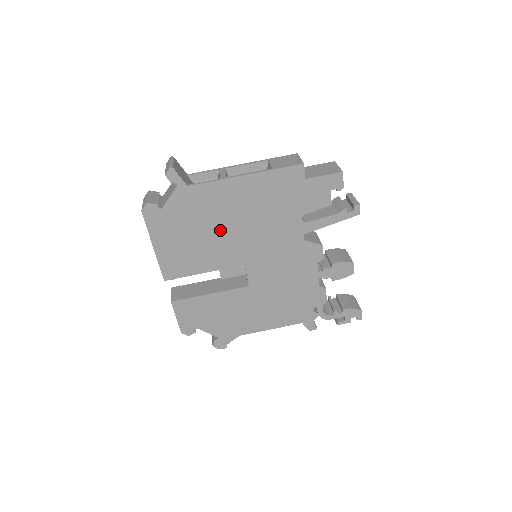
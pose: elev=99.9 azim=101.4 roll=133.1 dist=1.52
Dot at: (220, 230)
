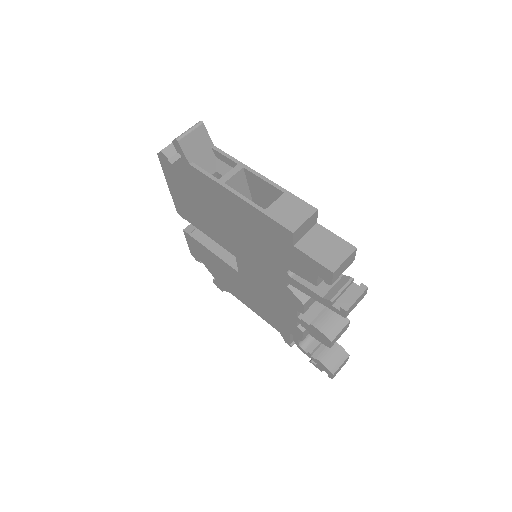
Dot at: (216, 217)
